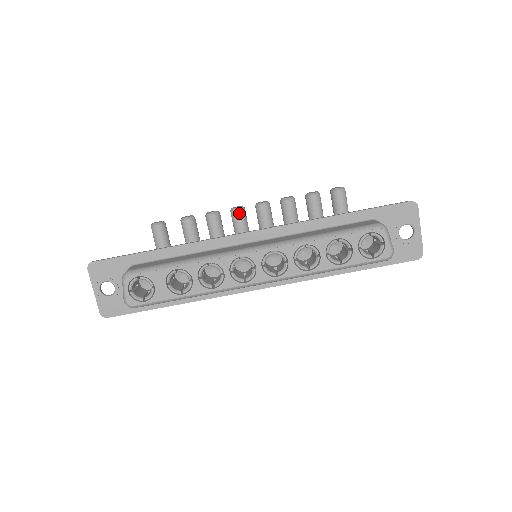
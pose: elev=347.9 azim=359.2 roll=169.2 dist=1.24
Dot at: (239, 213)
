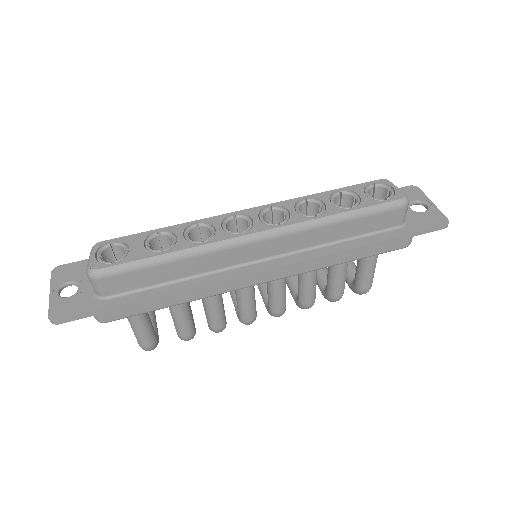
Dot at: occluded
